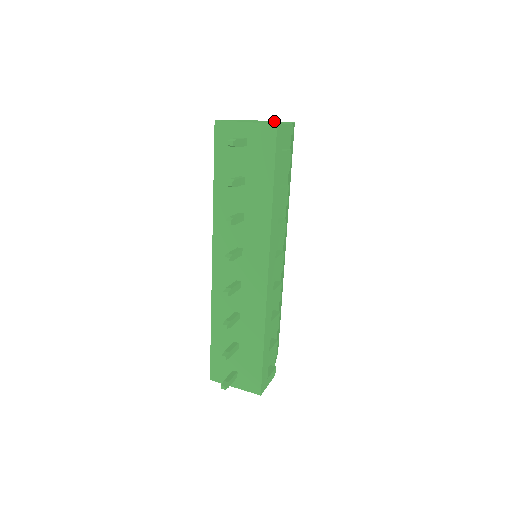
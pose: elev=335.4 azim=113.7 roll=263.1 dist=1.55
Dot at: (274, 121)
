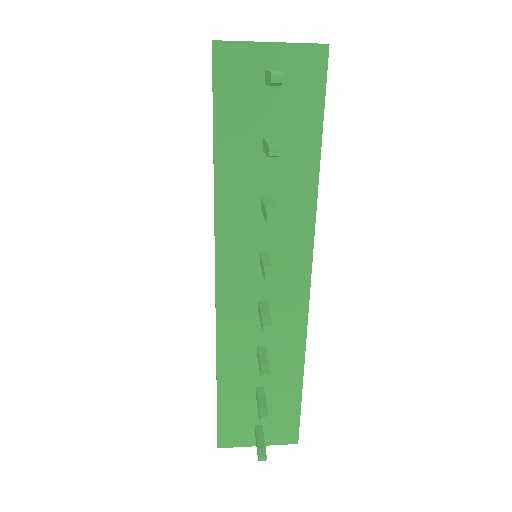
Dot at: occluded
